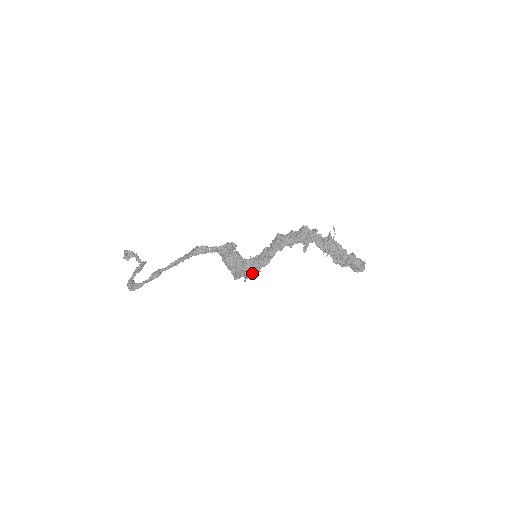
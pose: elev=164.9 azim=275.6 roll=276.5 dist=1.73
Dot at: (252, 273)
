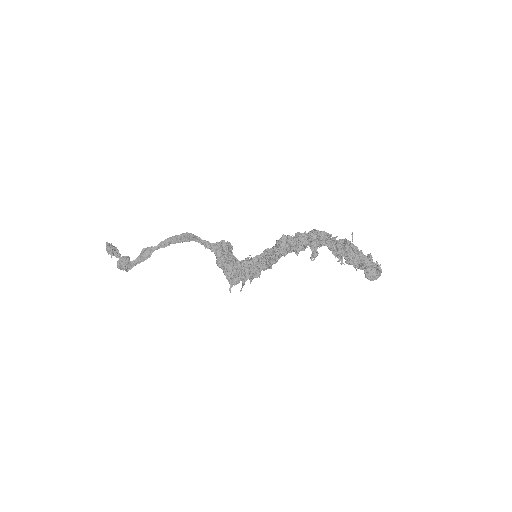
Dot at: (250, 278)
